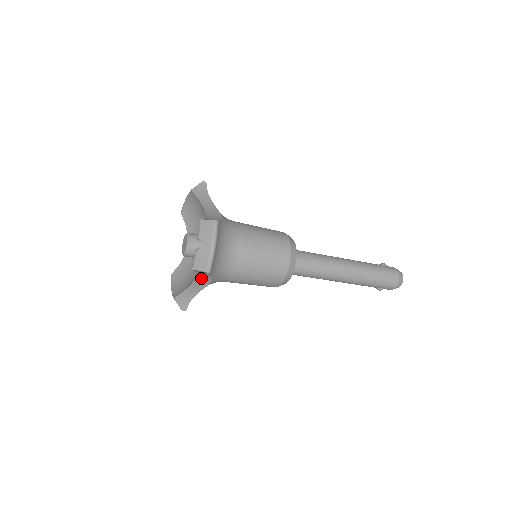
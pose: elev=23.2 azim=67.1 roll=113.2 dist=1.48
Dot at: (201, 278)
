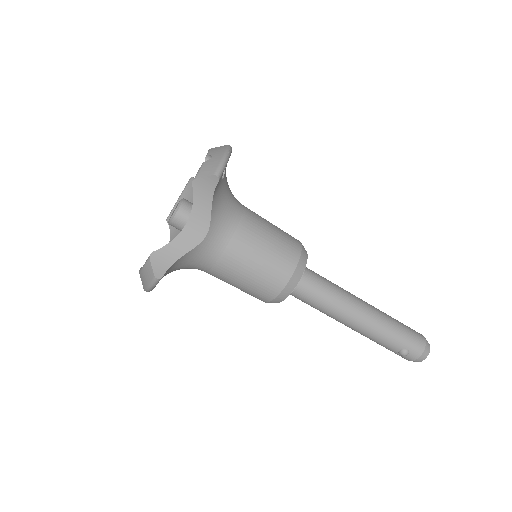
Dot at: (195, 222)
